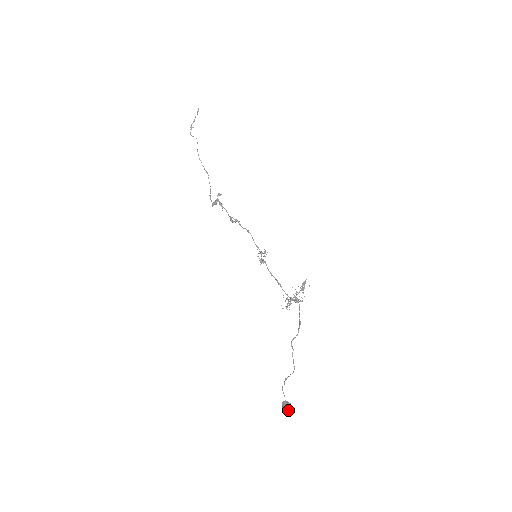
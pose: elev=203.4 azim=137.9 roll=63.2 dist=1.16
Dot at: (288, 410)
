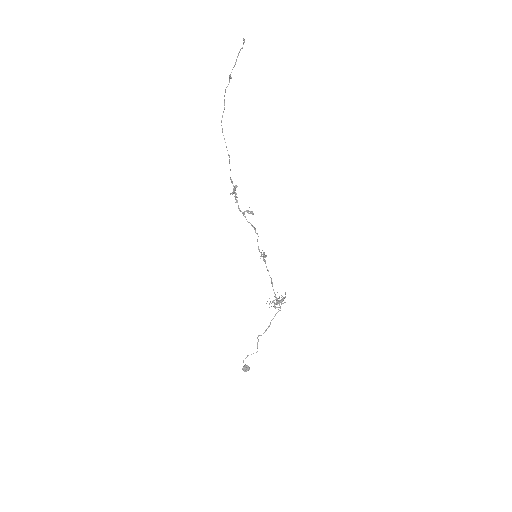
Dot at: (245, 371)
